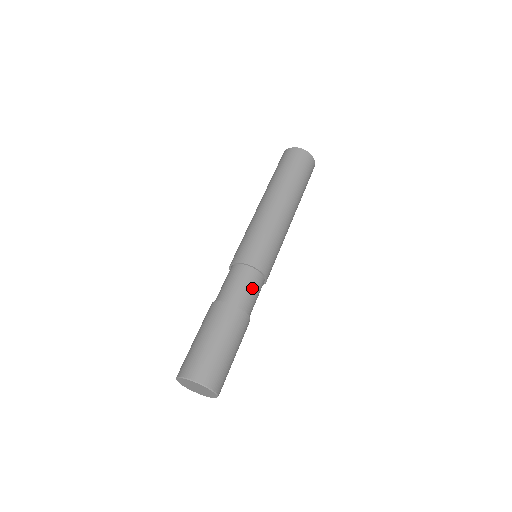
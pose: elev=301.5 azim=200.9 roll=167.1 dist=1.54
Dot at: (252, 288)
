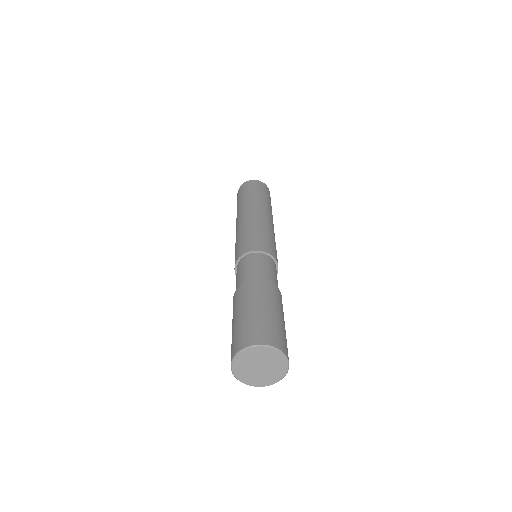
Dot at: occluded
